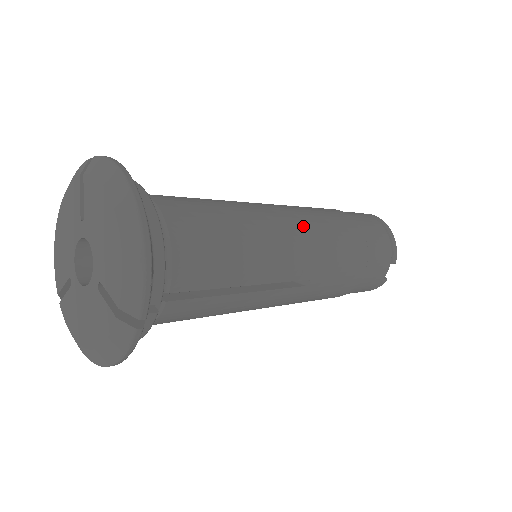
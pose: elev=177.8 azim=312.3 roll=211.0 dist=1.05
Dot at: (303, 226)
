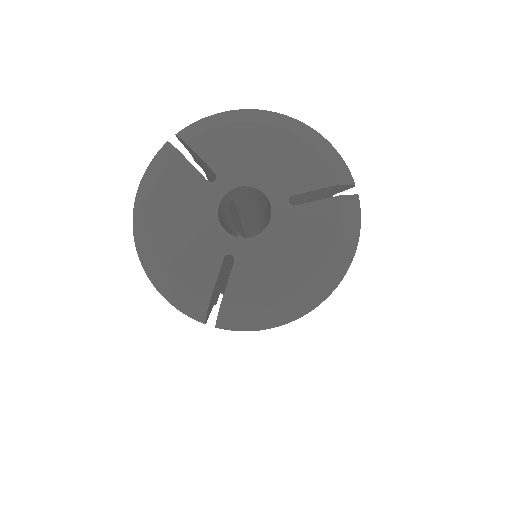
Dot at: occluded
